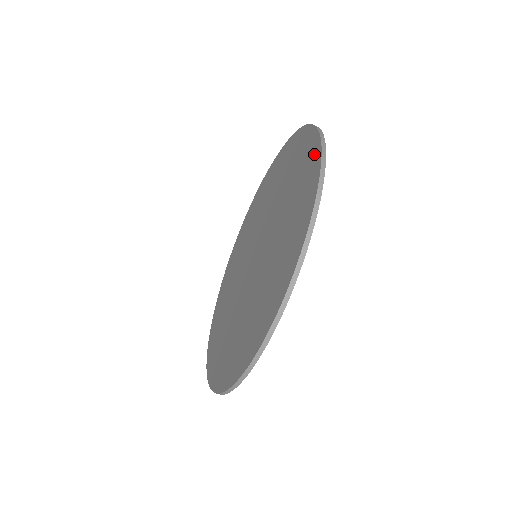
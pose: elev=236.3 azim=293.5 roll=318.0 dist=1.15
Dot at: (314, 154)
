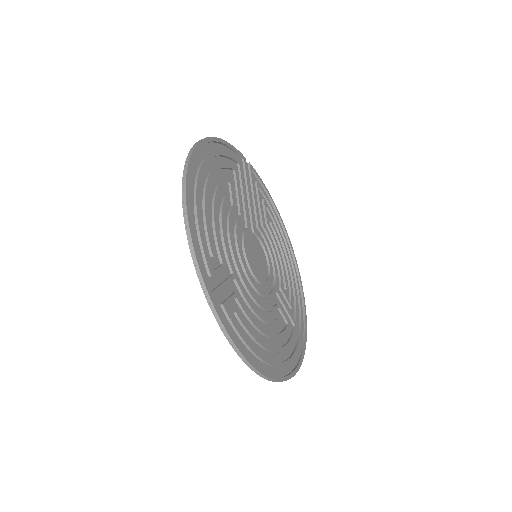
Dot at: (197, 158)
